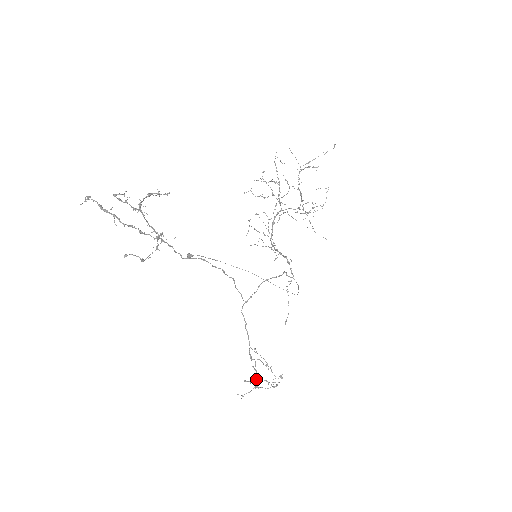
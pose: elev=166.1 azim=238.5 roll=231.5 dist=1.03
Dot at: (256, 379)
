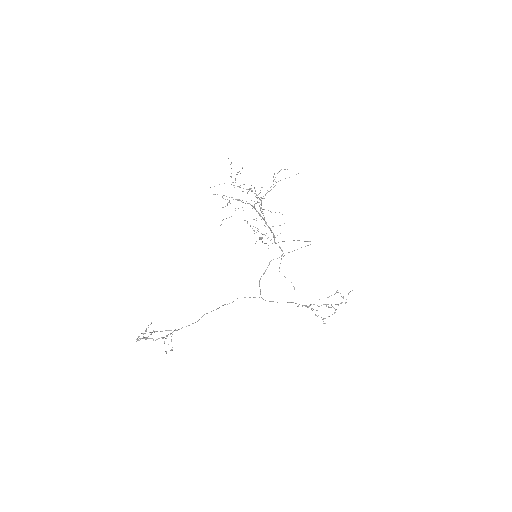
Dot at: occluded
